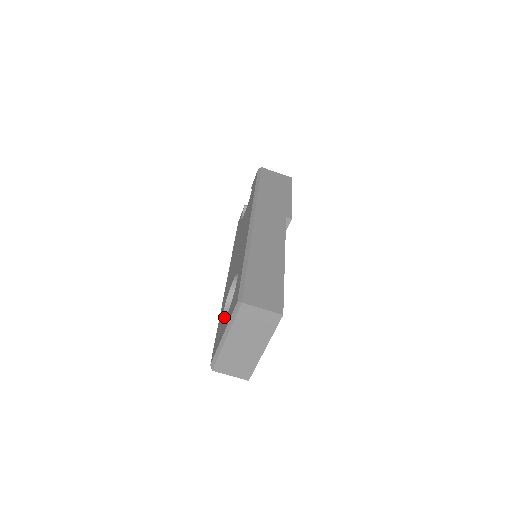
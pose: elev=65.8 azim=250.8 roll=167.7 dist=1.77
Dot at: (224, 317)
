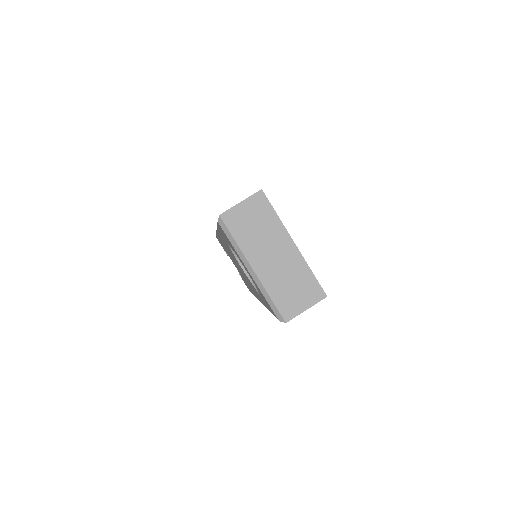
Dot at: occluded
